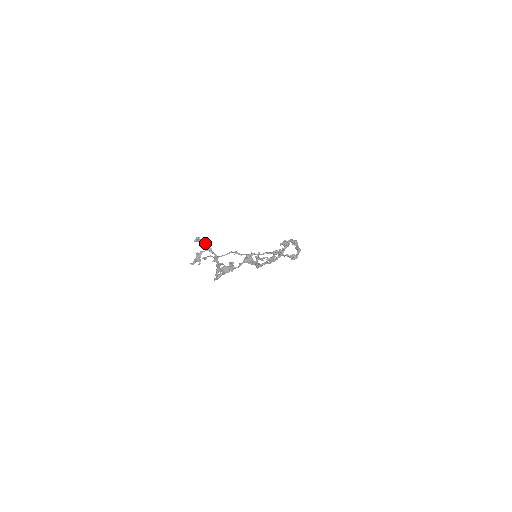
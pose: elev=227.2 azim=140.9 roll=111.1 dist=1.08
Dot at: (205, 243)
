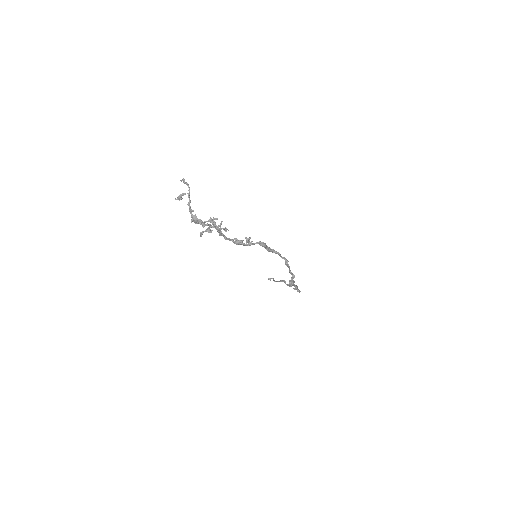
Dot at: (189, 188)
